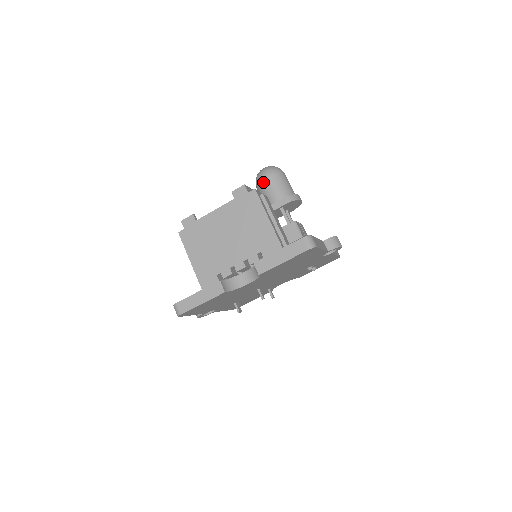
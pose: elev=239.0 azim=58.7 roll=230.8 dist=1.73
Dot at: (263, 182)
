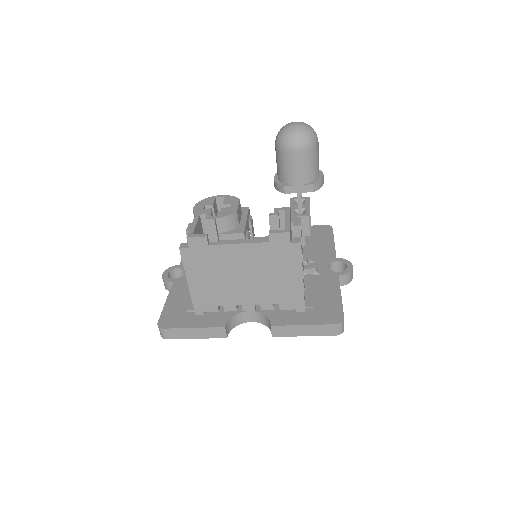
Dot at: (290, 154)
